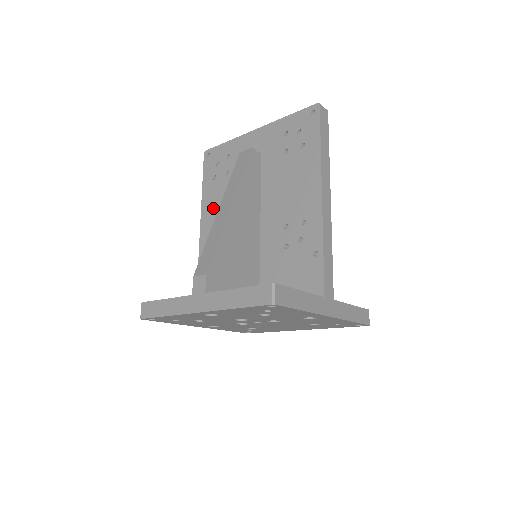
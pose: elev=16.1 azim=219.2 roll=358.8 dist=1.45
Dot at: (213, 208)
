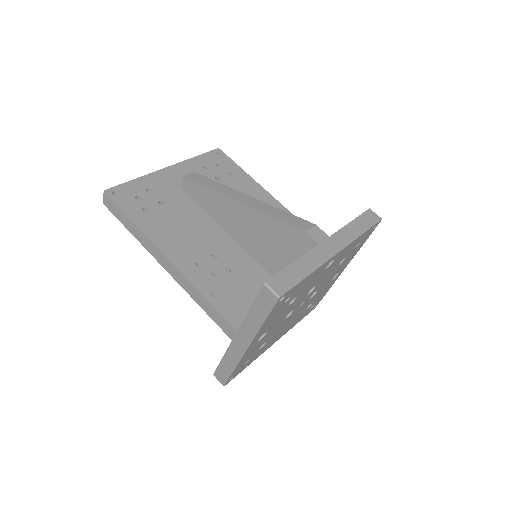
Dot at: (169, 234)
